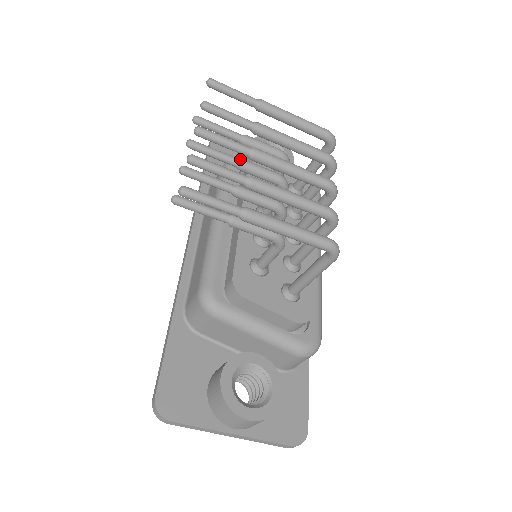
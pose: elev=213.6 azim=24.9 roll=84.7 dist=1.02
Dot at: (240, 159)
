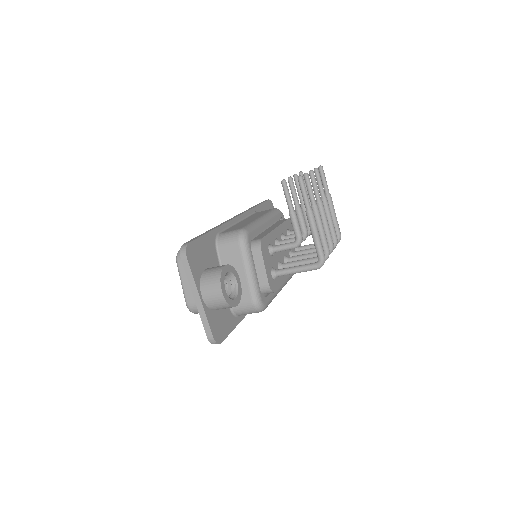
Dot at: occluded
